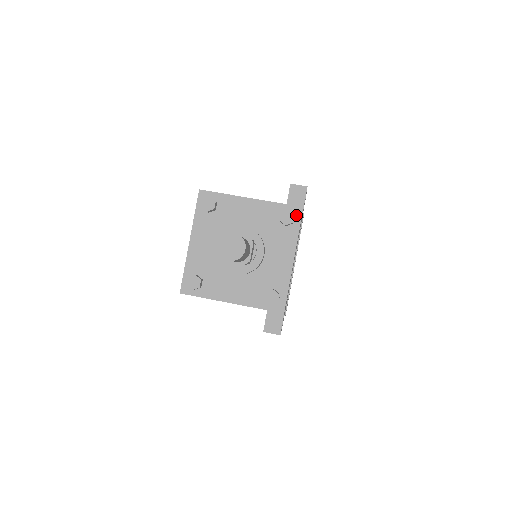
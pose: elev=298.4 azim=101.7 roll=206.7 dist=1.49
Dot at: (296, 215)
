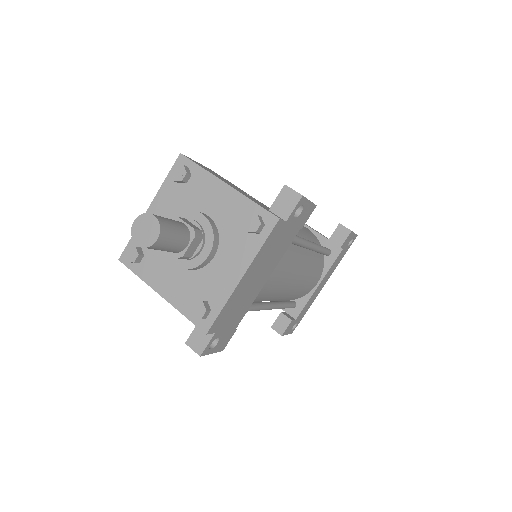
Dot at: (267, 225)
